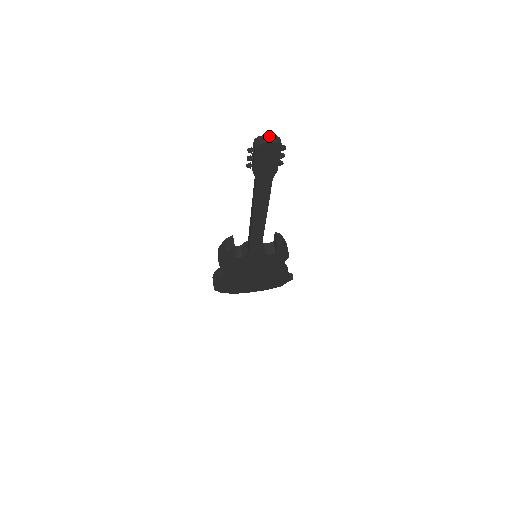
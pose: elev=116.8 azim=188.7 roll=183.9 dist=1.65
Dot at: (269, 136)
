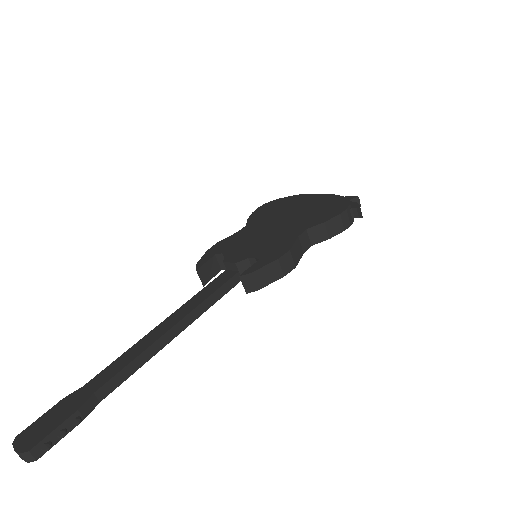
Dot at: occluded
